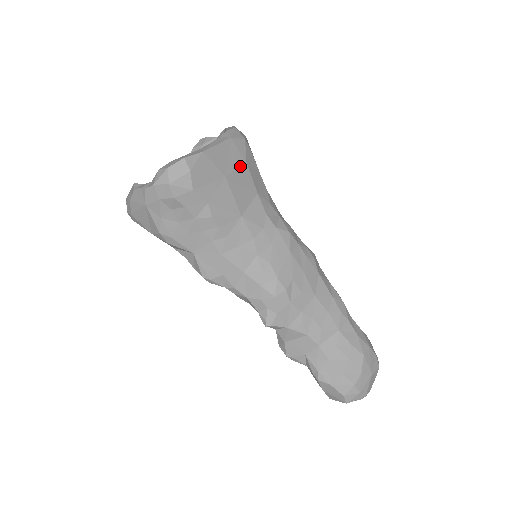
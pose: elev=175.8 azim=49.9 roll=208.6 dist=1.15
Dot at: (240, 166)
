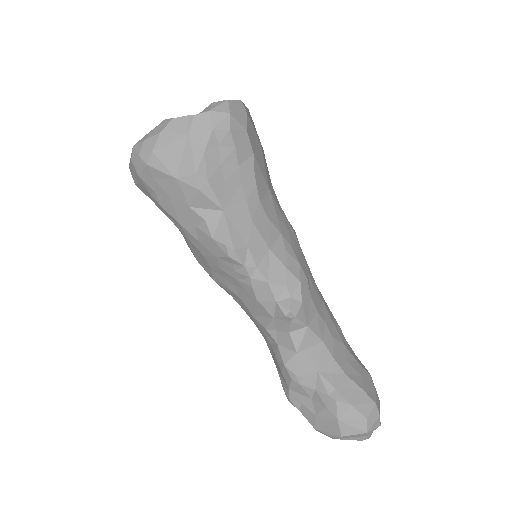
Dot at: occluded
